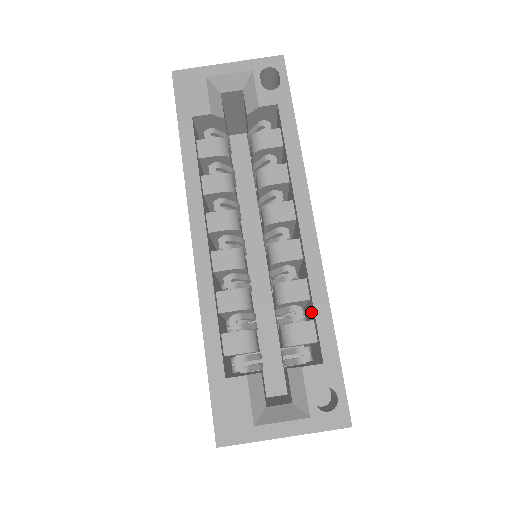
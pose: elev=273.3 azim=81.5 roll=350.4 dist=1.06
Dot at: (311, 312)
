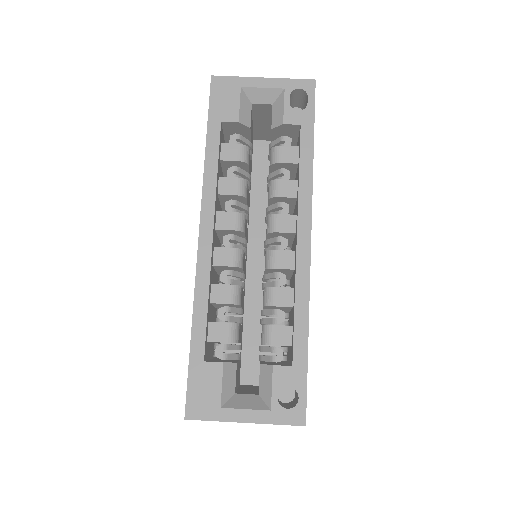
Dot at: (292, 318)
